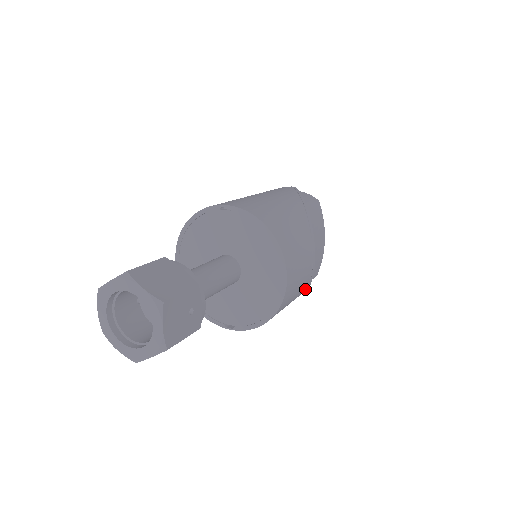
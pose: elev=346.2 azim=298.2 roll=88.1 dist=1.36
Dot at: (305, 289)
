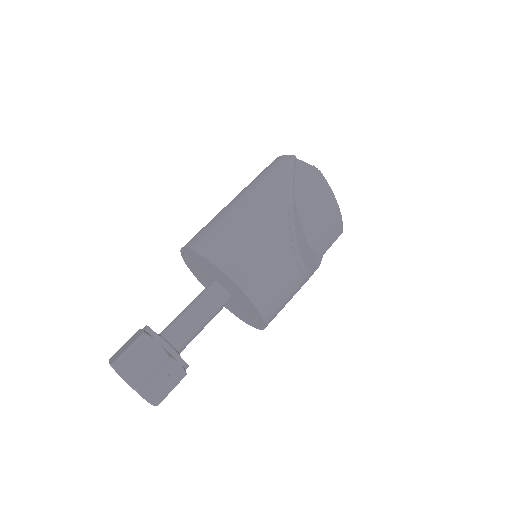
Dot at: (308, 279)
